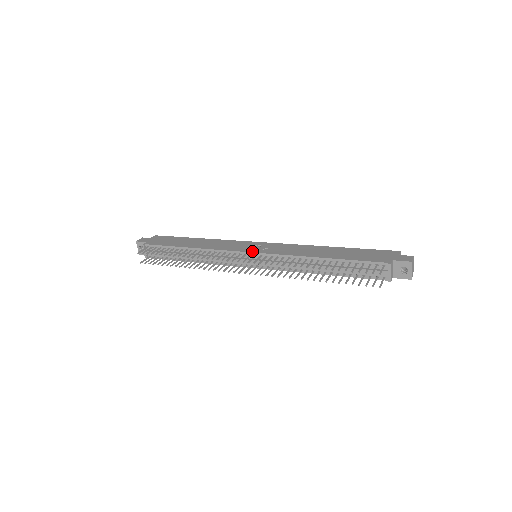
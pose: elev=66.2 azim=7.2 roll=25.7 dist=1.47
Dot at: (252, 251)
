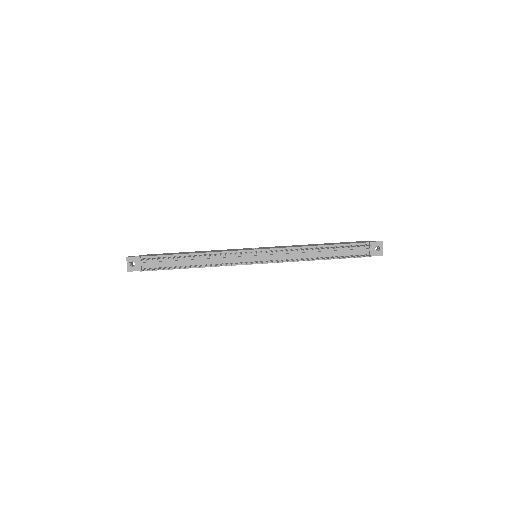
Dot at: (256, 249)
